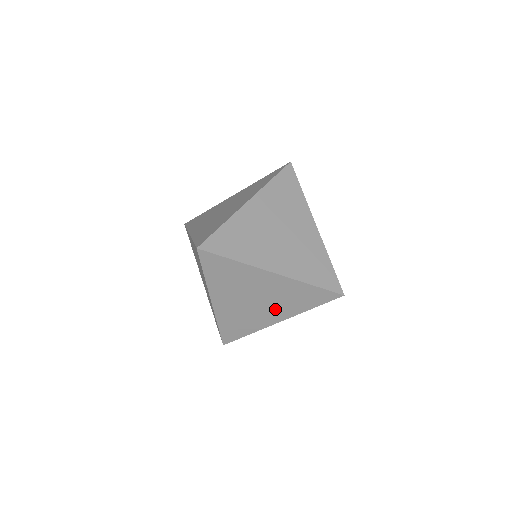
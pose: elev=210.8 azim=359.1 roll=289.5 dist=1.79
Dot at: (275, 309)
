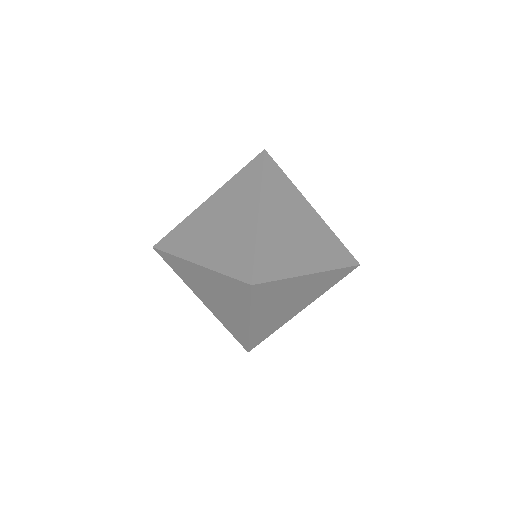
Dot at: (303, 302)
